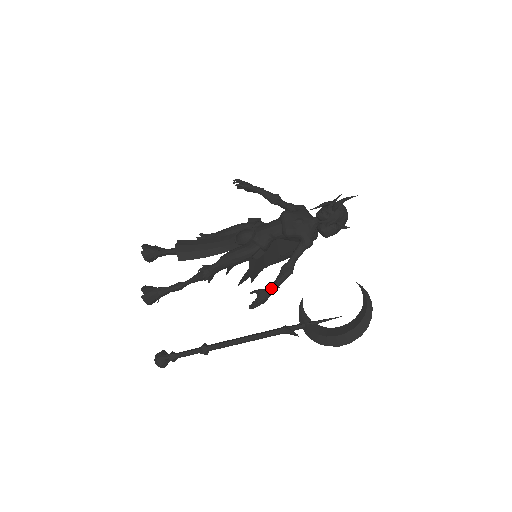
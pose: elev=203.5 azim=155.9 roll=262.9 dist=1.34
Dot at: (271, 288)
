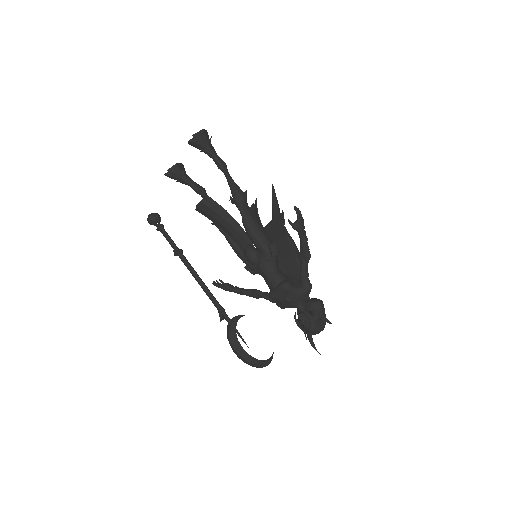
Dot at: (235, 292)
